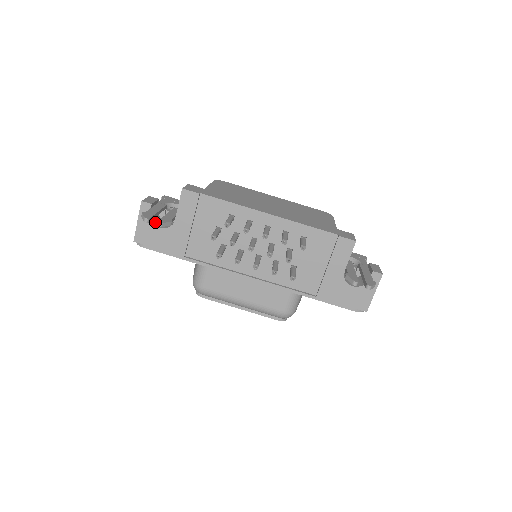
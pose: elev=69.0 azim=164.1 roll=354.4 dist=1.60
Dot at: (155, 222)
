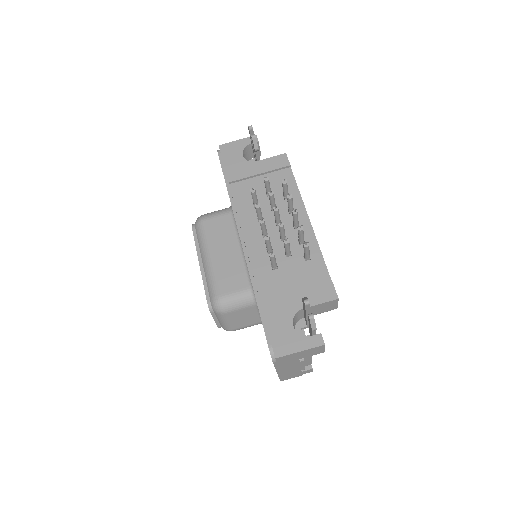
Dot at: (244, 153)
